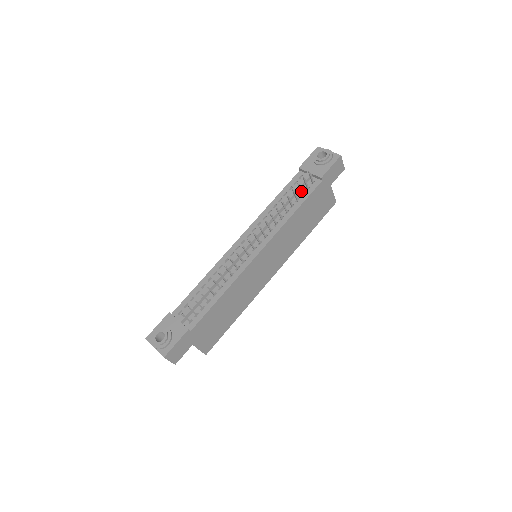
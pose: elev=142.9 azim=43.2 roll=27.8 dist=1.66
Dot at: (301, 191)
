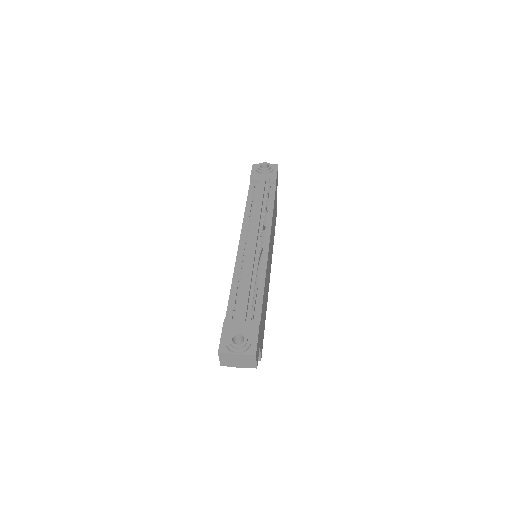
Dot at: occluded
